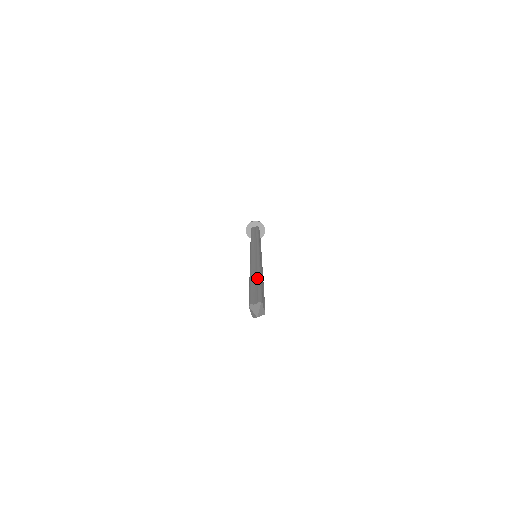
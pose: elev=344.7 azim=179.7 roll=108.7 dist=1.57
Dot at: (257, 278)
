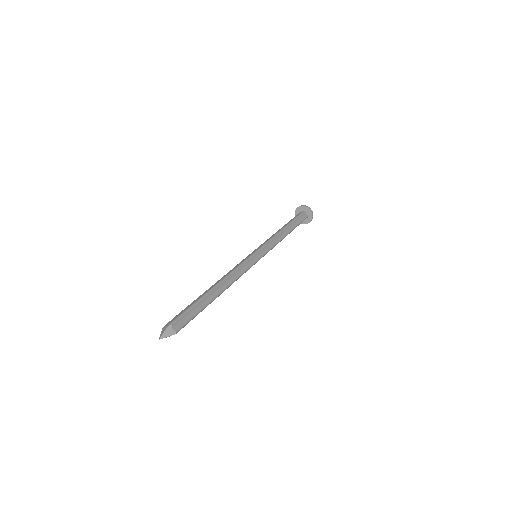
Dot at: (205, 292)
